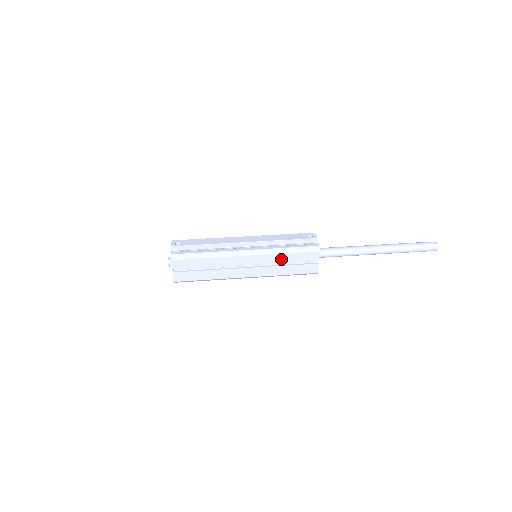
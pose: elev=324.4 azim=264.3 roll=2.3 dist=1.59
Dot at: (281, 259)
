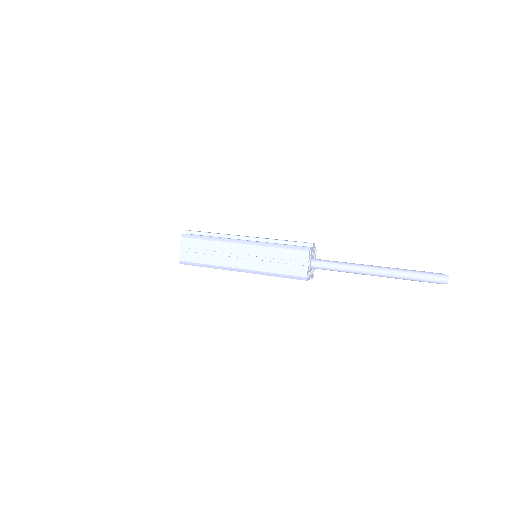
Dot at: (272, 254)
